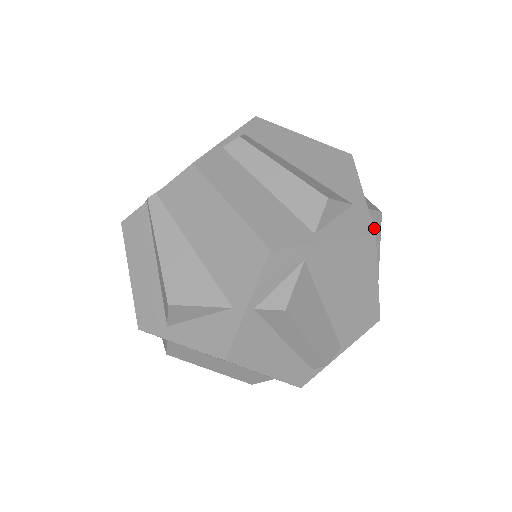
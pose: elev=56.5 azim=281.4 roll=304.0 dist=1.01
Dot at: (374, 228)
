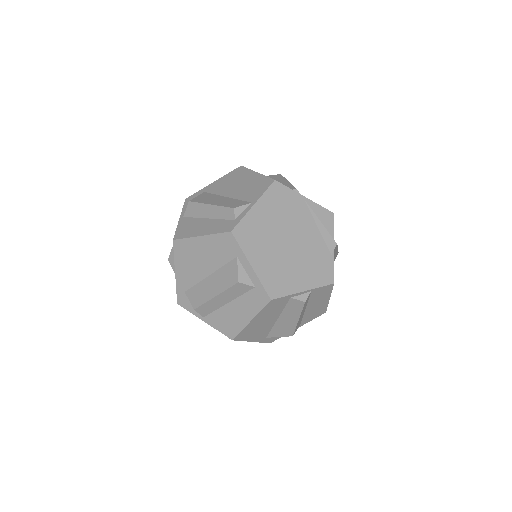
Dot at: (274, 178)
